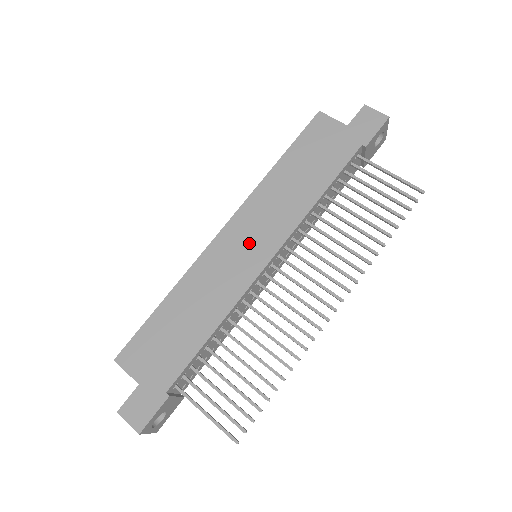
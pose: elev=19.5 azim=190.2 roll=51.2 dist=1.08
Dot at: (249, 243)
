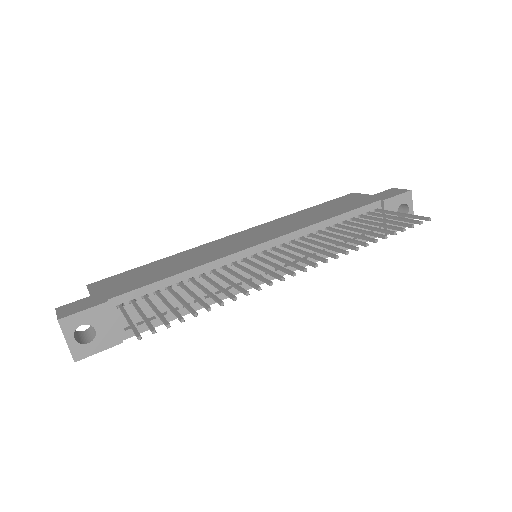
Dot at: (252, 237)
